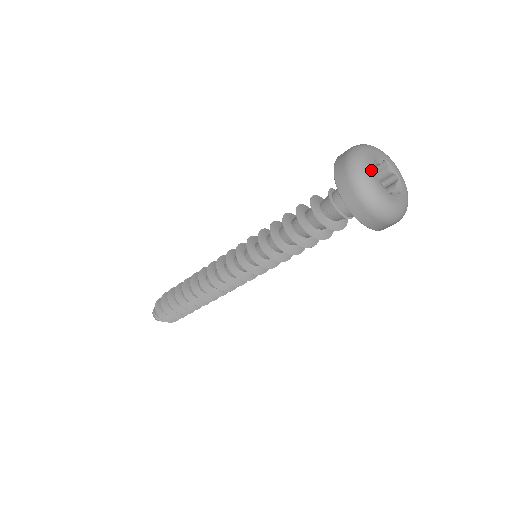
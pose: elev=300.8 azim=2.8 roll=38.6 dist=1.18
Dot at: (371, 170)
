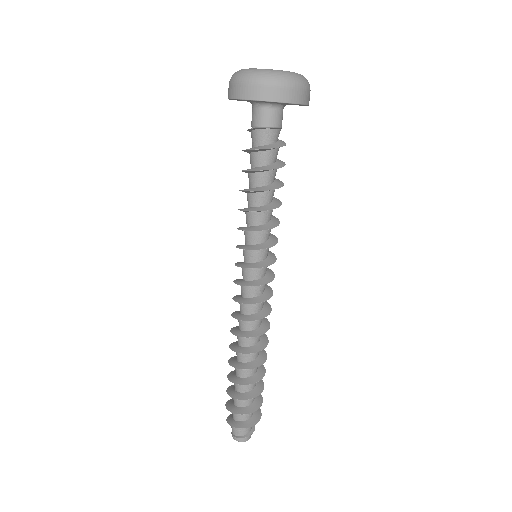
Dot at: (254, 69)
